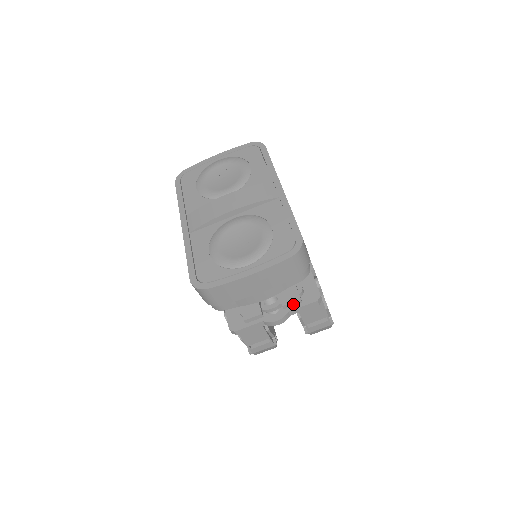
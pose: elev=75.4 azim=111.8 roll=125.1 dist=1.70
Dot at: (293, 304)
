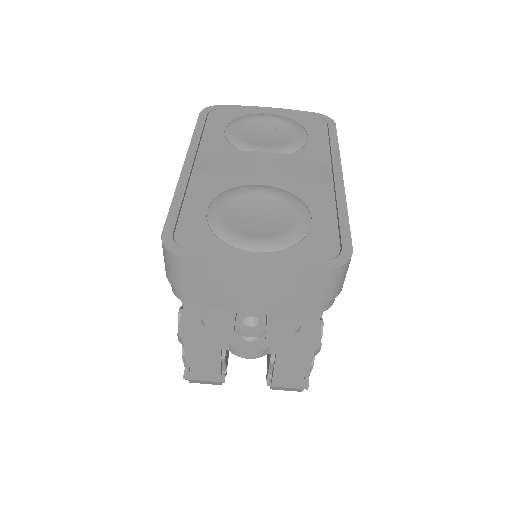
Dot at: (281, 340)
